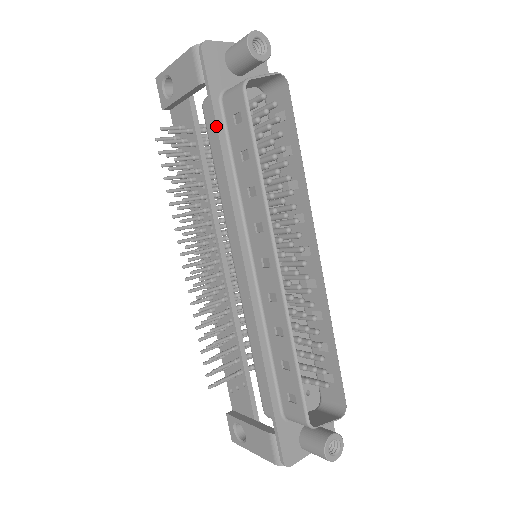
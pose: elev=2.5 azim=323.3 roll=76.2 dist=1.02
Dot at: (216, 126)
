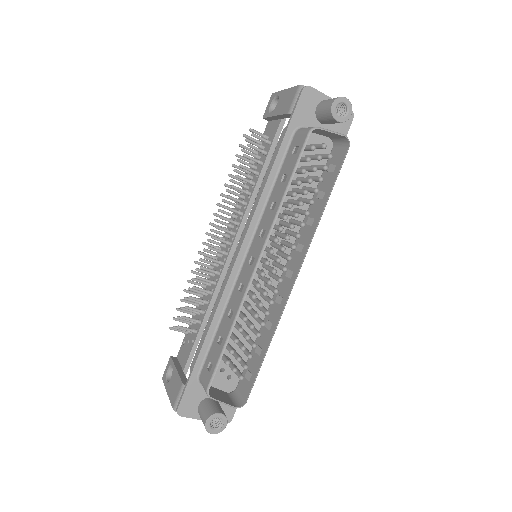
Dot at: (279, 147)
